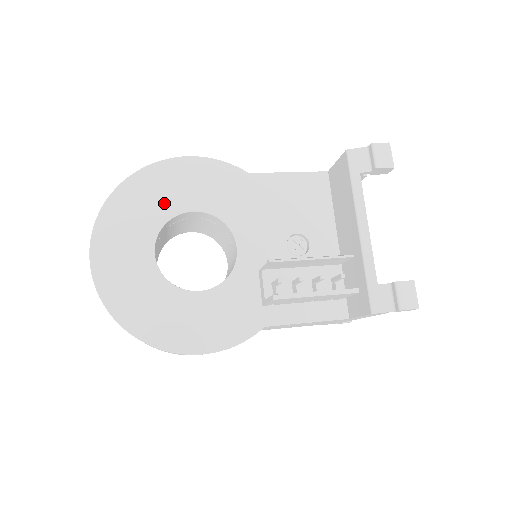
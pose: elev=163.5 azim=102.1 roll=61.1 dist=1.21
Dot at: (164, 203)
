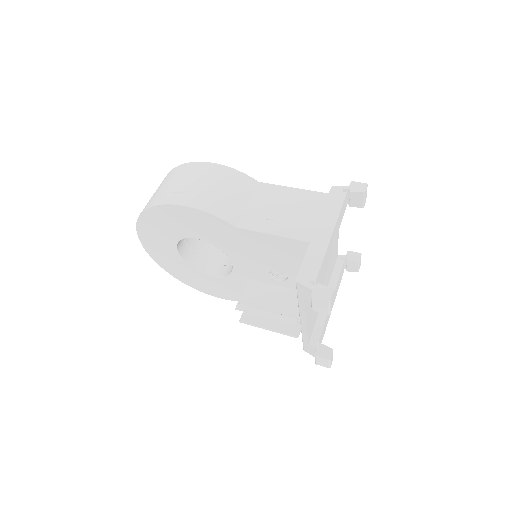
Dot at: (175, 230)
